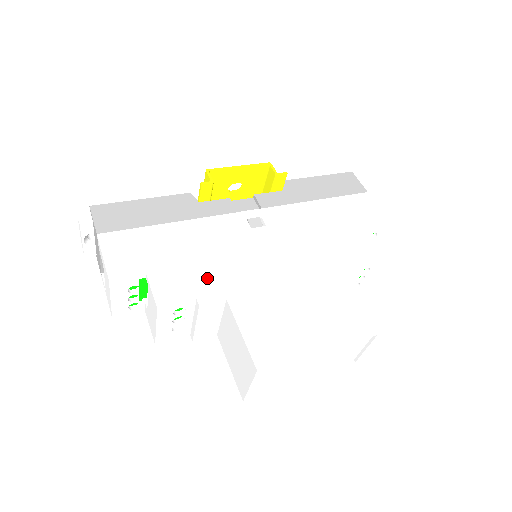
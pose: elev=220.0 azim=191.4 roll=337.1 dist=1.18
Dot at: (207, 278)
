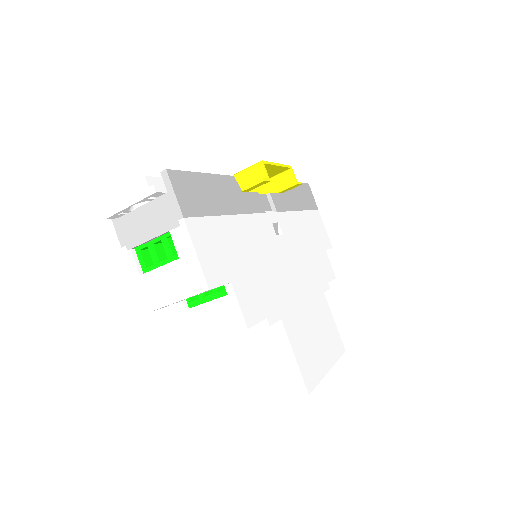
Dot at: (267, 293)
